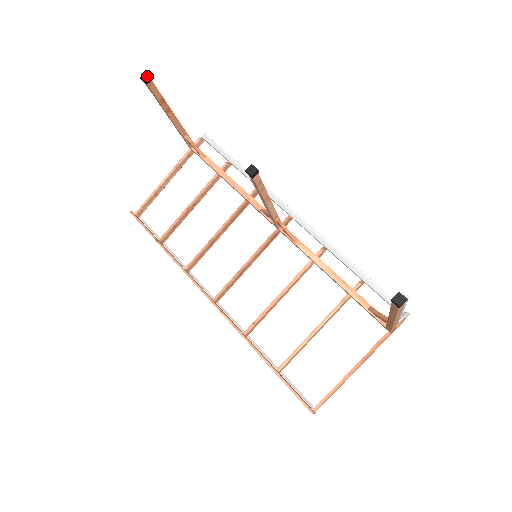
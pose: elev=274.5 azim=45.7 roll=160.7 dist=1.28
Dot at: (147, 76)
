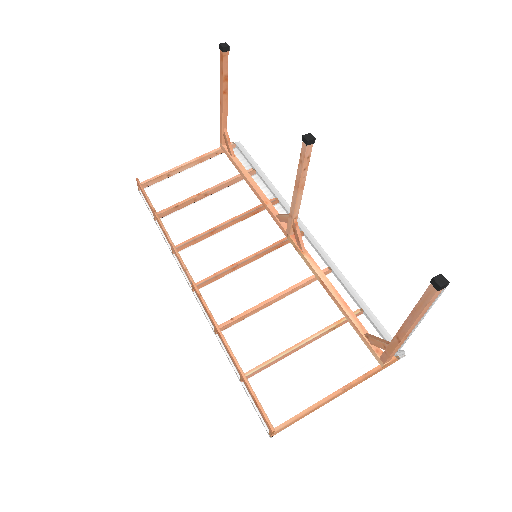
Dot at: (227, 45)
